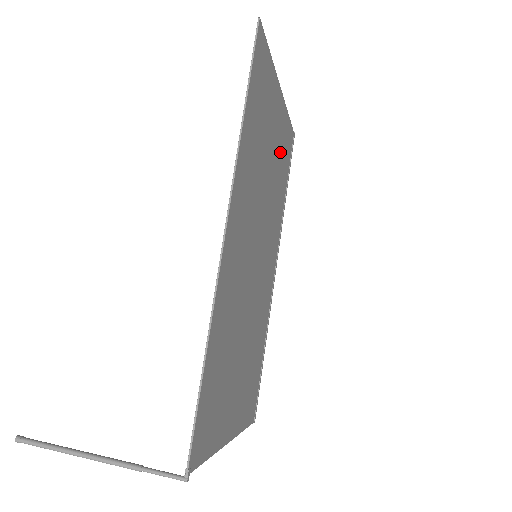
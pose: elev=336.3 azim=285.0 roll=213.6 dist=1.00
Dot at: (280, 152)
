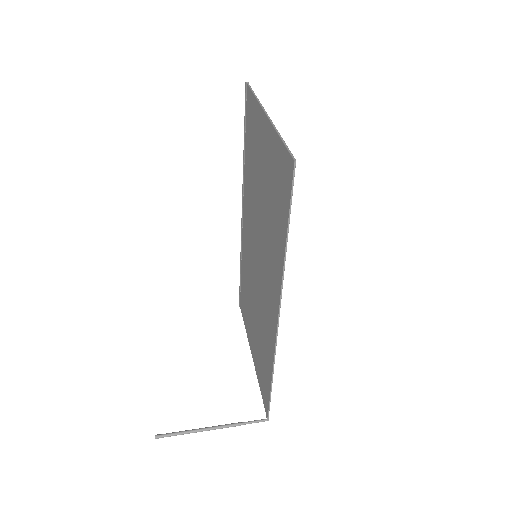
Dot at: (256, 148)
